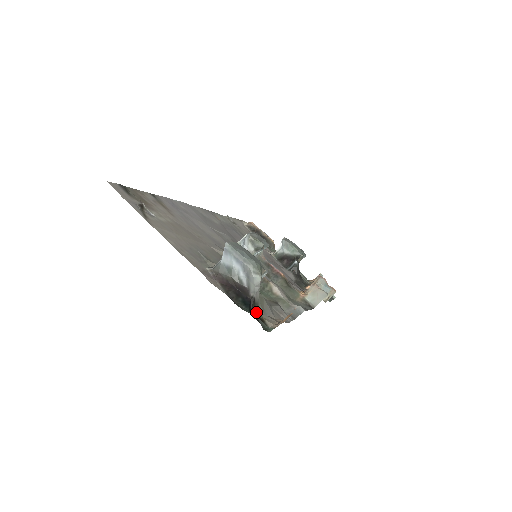
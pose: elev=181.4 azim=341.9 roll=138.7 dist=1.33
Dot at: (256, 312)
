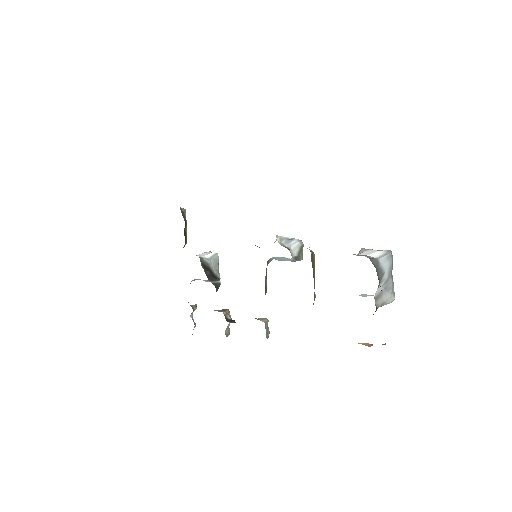
Dot at: occluded
